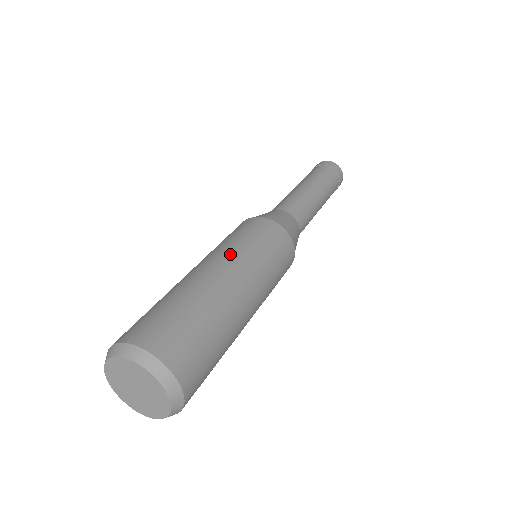
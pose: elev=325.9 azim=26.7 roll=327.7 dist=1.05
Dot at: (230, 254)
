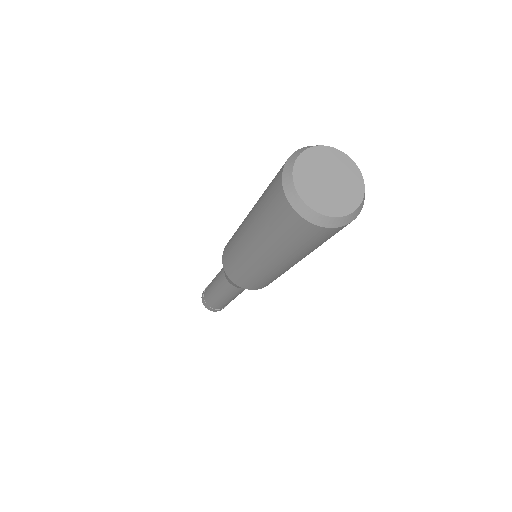
Dot at: occluded
